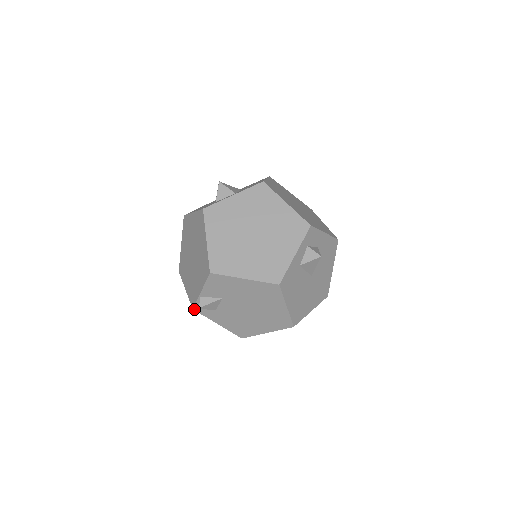
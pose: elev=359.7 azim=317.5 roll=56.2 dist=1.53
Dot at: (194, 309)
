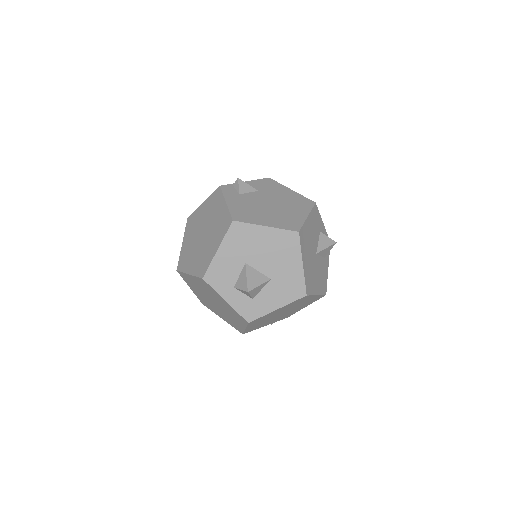
Dot at: (221, 186)
